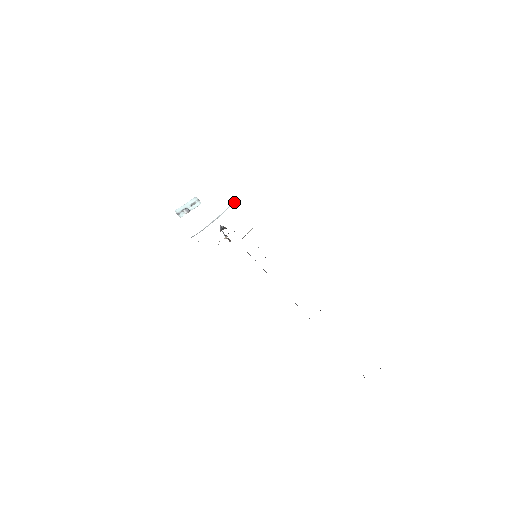
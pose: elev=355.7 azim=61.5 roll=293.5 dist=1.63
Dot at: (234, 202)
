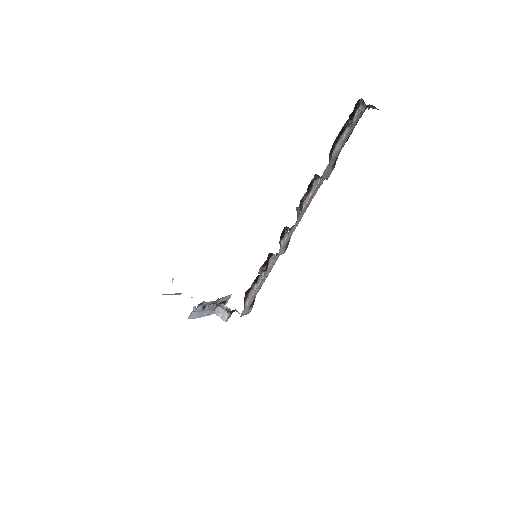
Dot at: occluded
